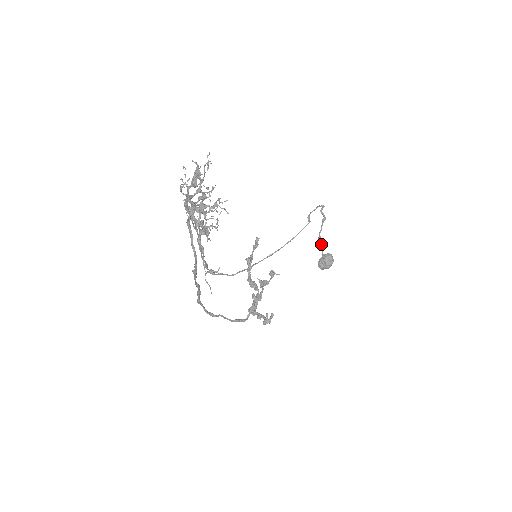
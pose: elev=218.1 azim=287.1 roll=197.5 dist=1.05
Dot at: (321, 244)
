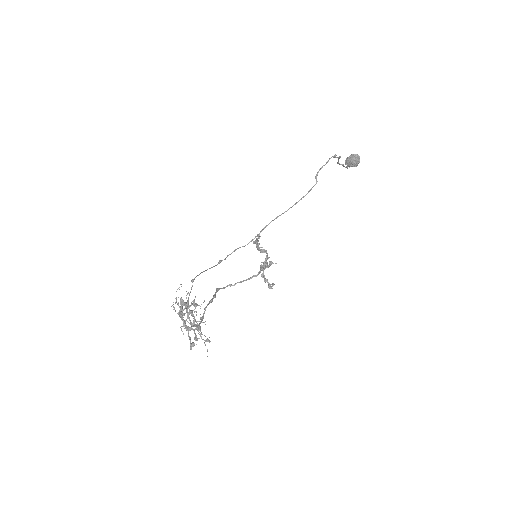
Dot at: (341, 164)
